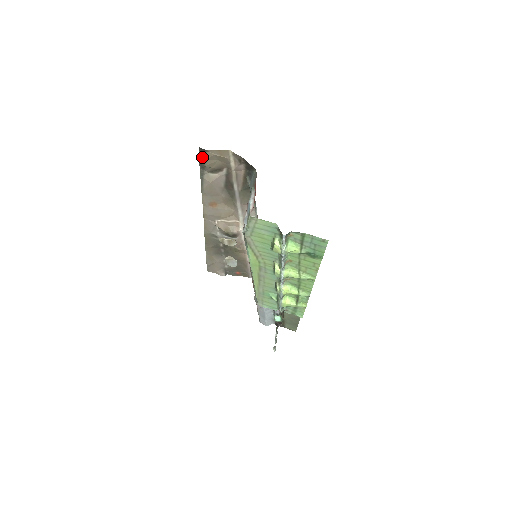
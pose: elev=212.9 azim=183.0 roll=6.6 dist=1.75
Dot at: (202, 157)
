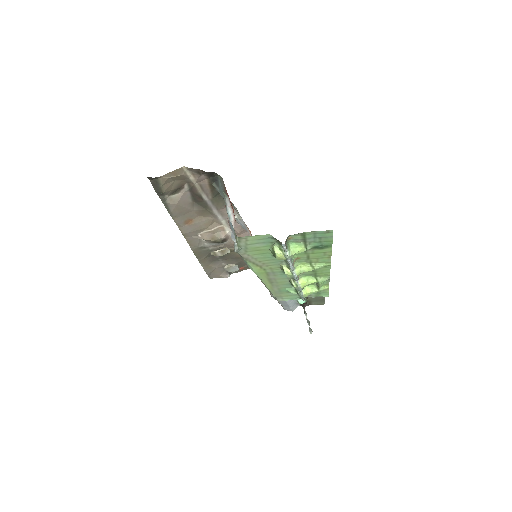
Dot at: (156, 185)
